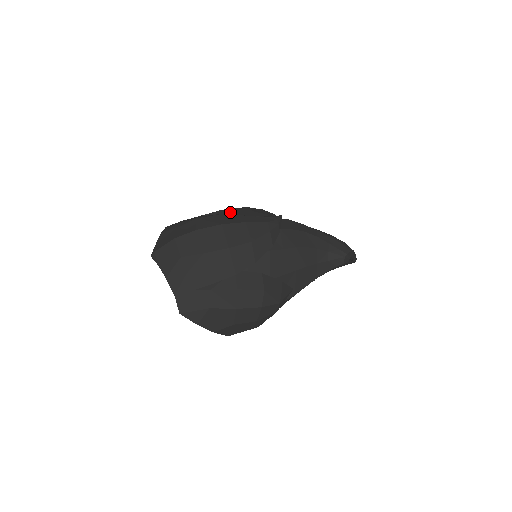
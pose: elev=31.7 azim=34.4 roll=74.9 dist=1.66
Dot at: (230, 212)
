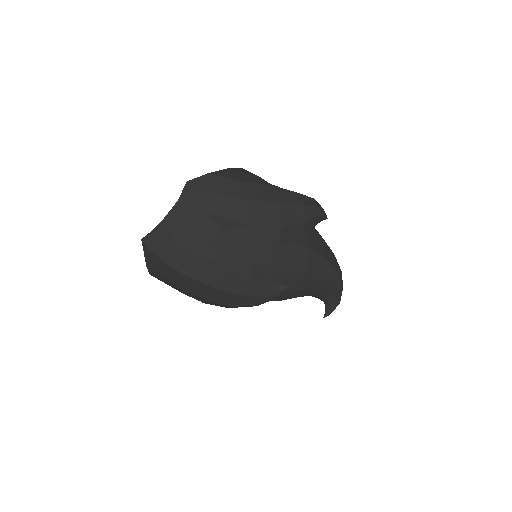
Dot at: (252, 239)
